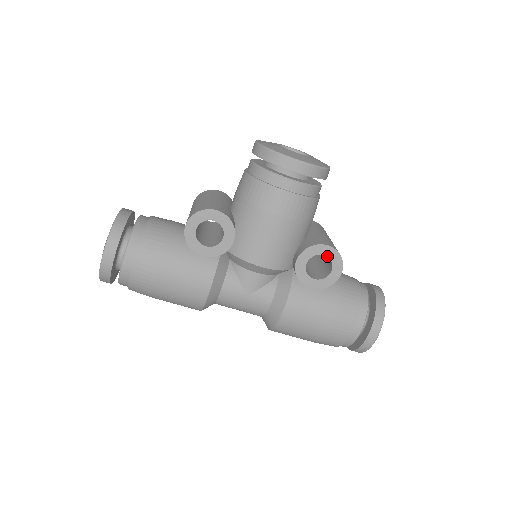
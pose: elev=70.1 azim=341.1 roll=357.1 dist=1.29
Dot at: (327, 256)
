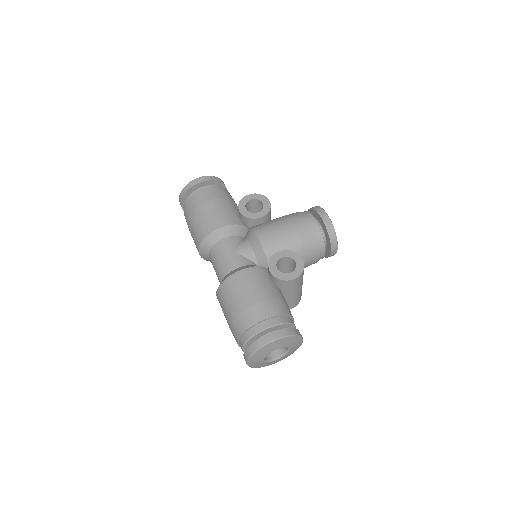
Dot at: (296, 263)
